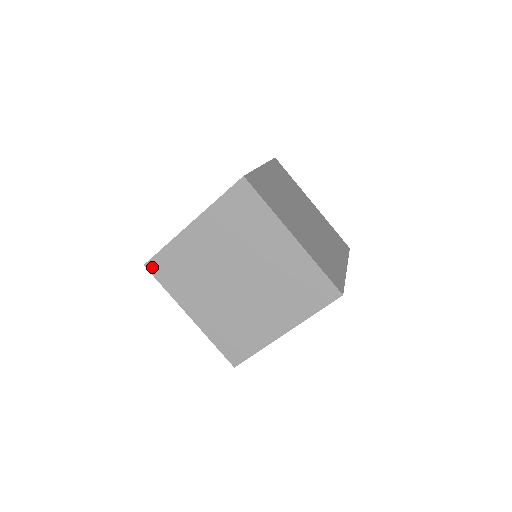
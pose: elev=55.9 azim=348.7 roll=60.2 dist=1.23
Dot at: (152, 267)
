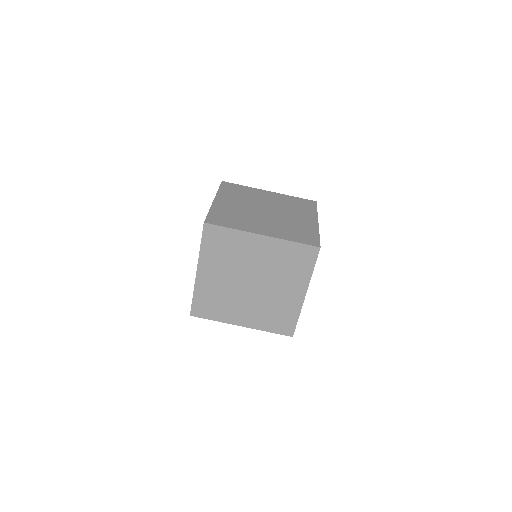
Dot at: (196, 313)
